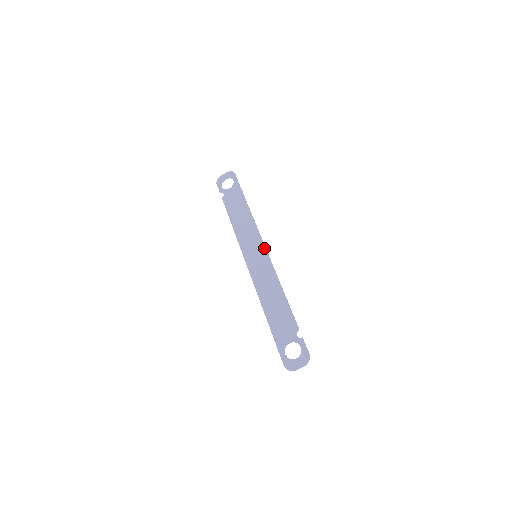
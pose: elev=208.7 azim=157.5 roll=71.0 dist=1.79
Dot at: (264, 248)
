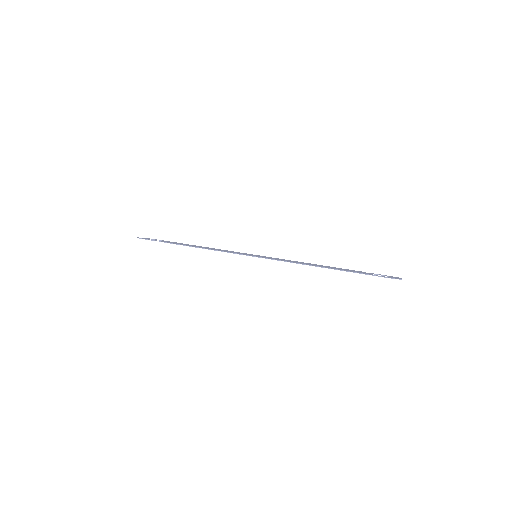
Dot at: (257, 255)
